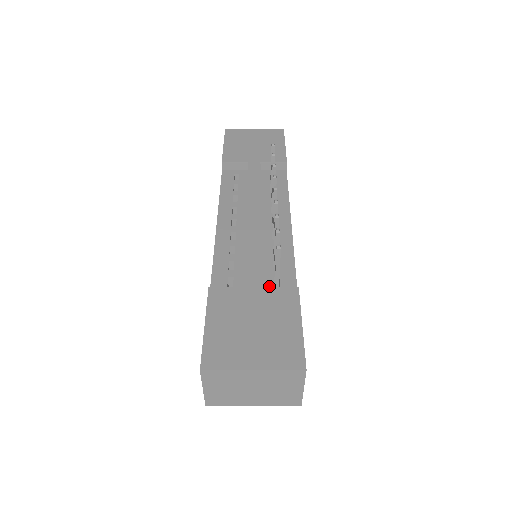
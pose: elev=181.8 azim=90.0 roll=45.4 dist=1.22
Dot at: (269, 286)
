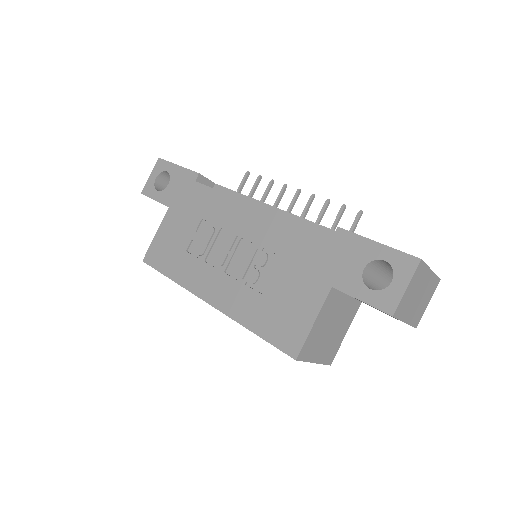
Dot at: occluded
